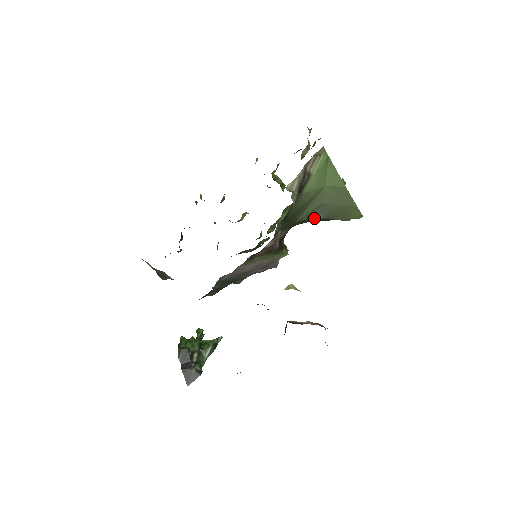
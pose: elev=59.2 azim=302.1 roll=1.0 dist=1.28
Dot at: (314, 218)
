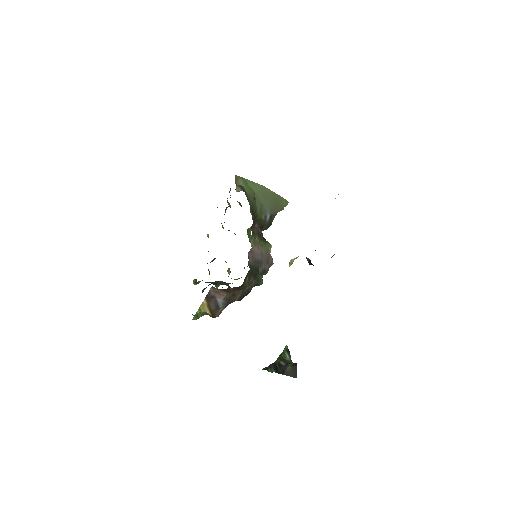
Dot at: (266, 217)
